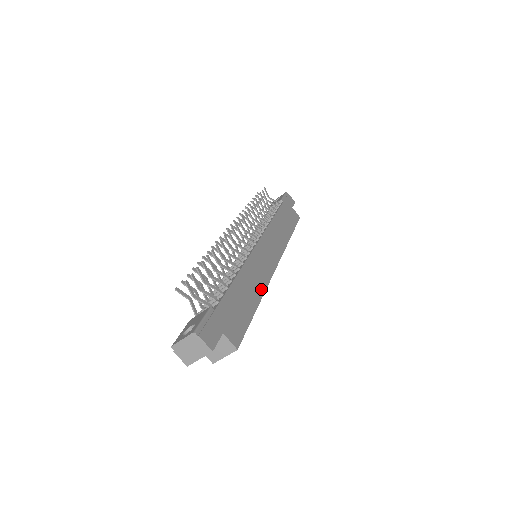
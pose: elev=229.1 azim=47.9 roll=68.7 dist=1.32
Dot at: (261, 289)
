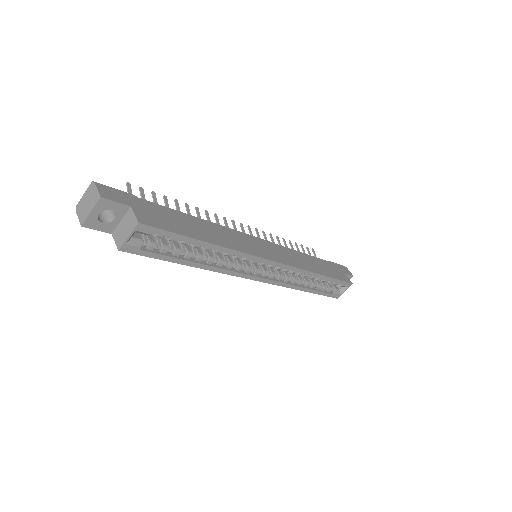
Dot at: (227, 244)
